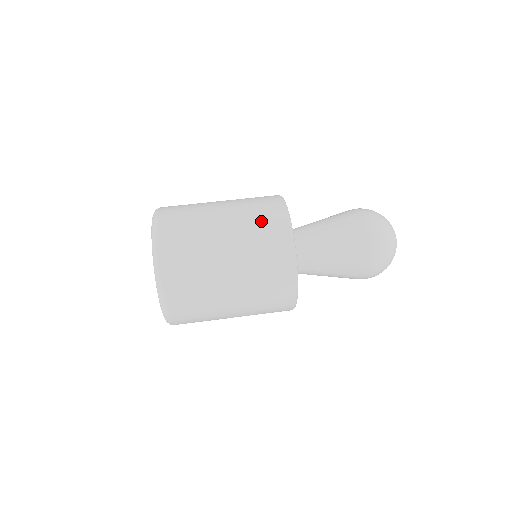
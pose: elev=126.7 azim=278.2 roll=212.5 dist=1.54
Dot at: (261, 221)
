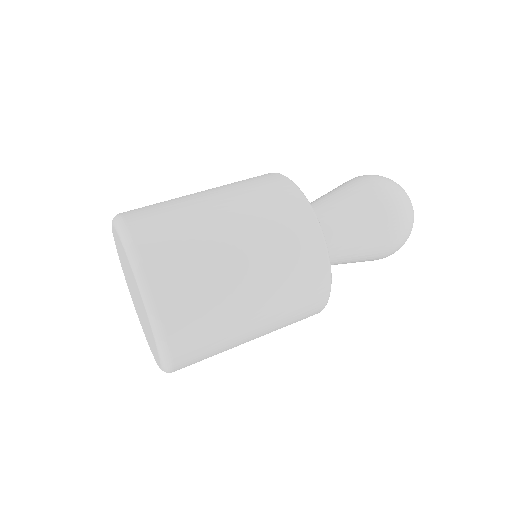
Dot at: (272, 206)
